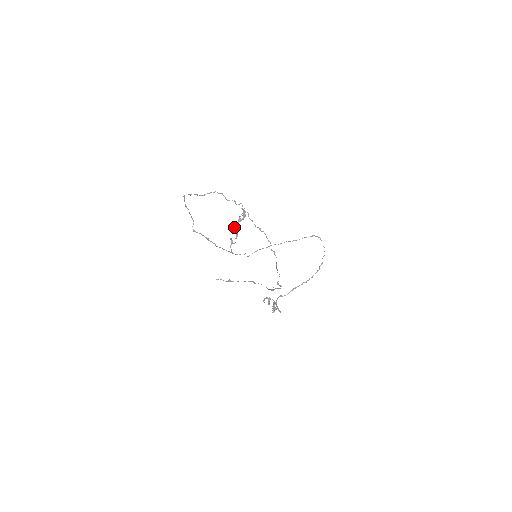
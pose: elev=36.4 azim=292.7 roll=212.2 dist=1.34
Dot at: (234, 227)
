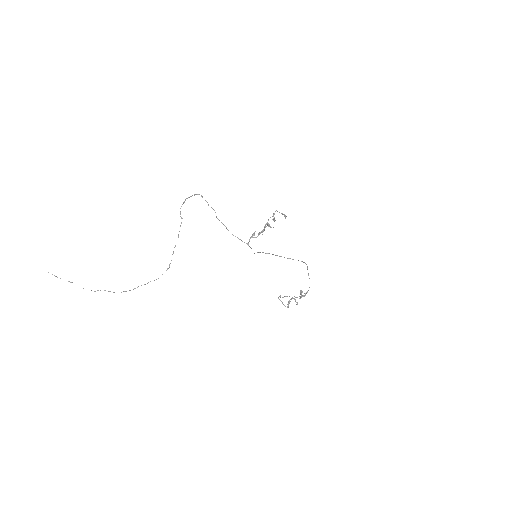
Dot at: (268, 224)
